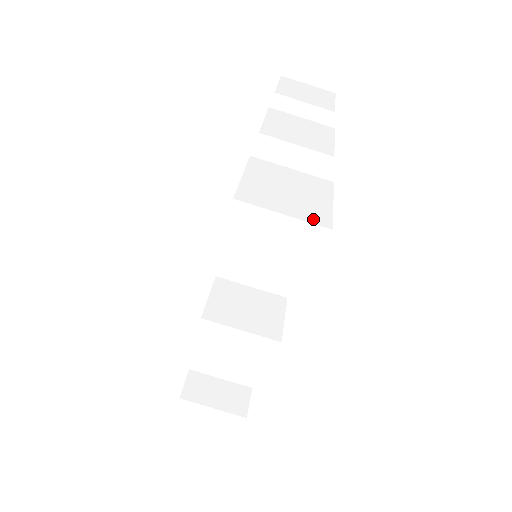
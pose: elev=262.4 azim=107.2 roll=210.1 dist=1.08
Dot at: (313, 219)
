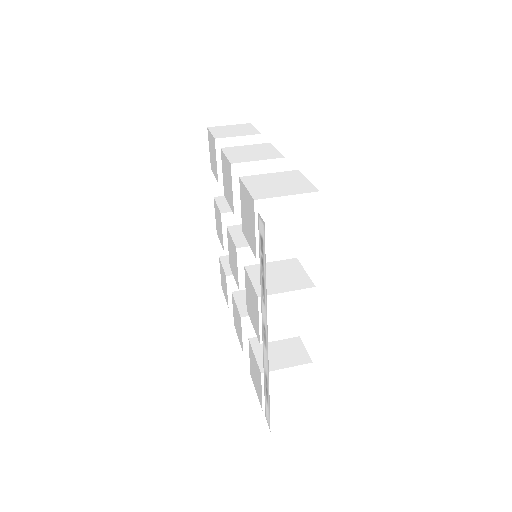
Dot at: (305, 191)
